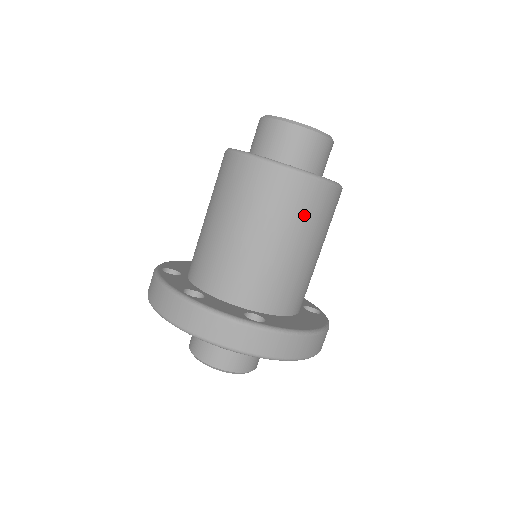
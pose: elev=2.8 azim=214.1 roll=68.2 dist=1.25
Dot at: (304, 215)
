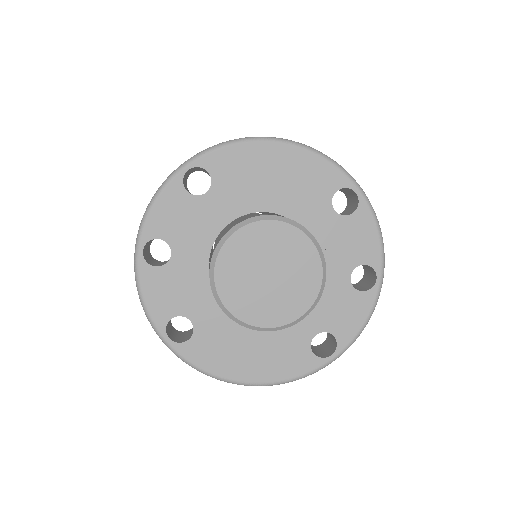
Dot at: occluded
